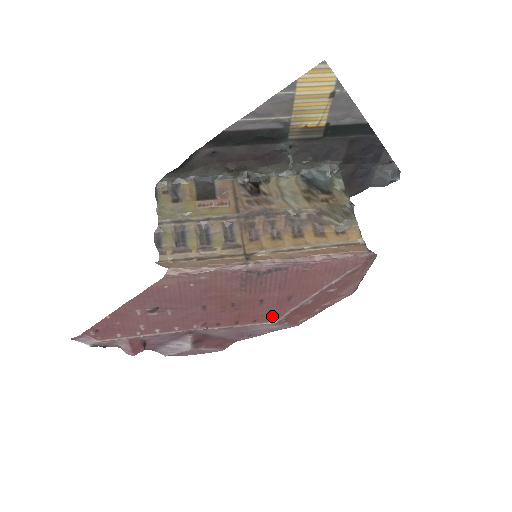
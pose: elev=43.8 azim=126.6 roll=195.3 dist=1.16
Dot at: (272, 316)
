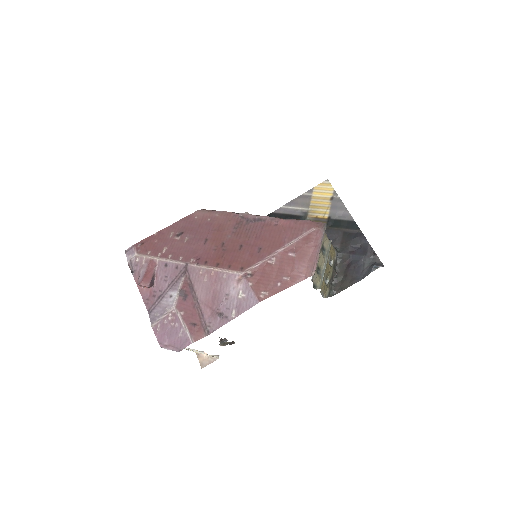
Dot at: (243, 265)
